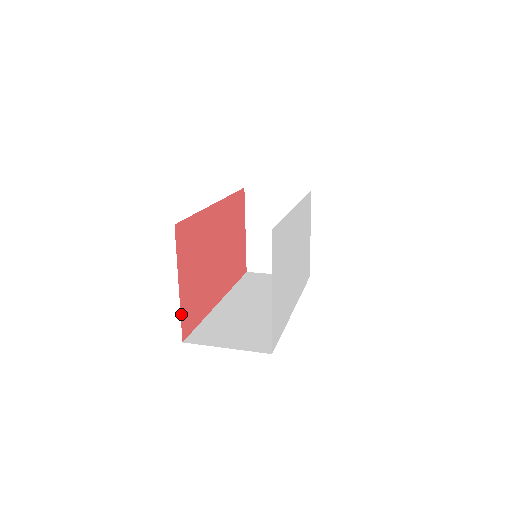
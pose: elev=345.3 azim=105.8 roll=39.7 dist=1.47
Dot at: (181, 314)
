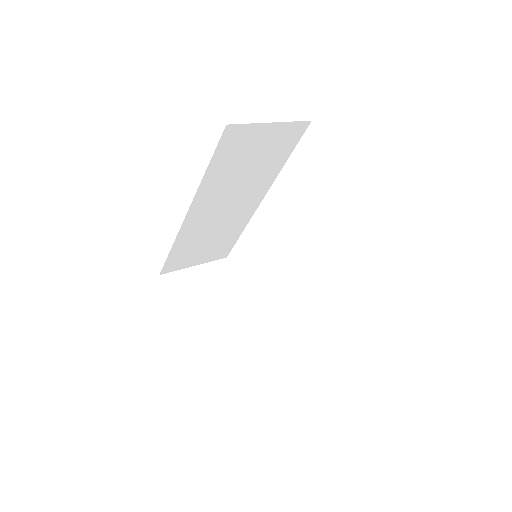
Dot at: occluded
